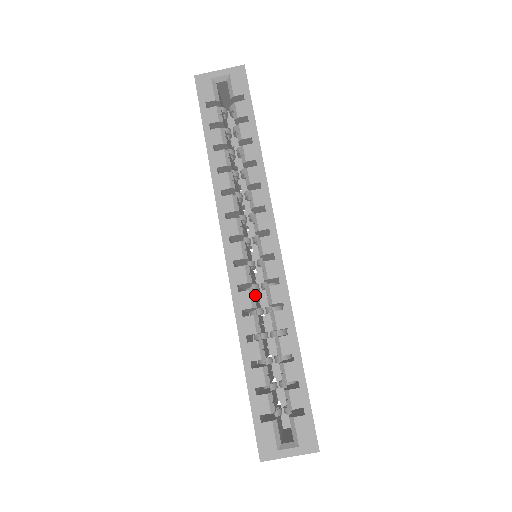
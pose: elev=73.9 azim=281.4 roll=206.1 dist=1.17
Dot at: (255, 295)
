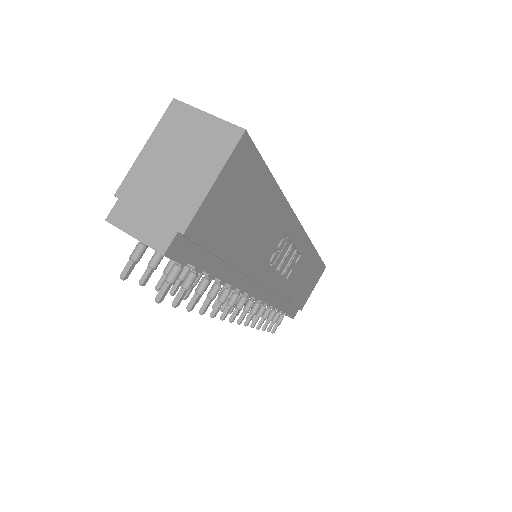
Dot at: occluded
